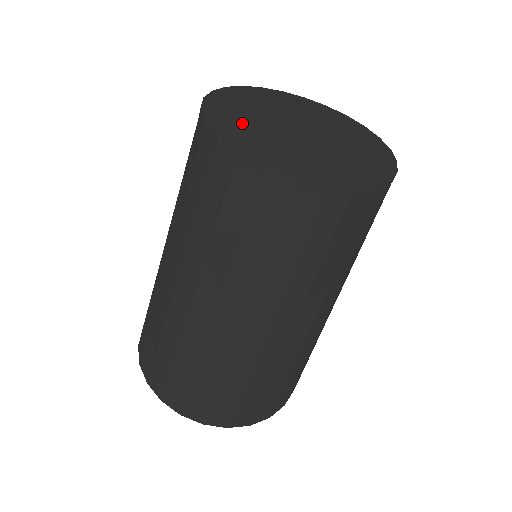
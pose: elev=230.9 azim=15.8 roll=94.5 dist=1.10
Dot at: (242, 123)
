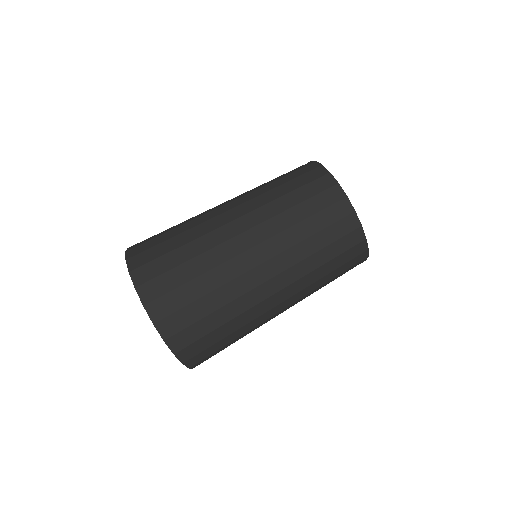
Dot at: occluded
